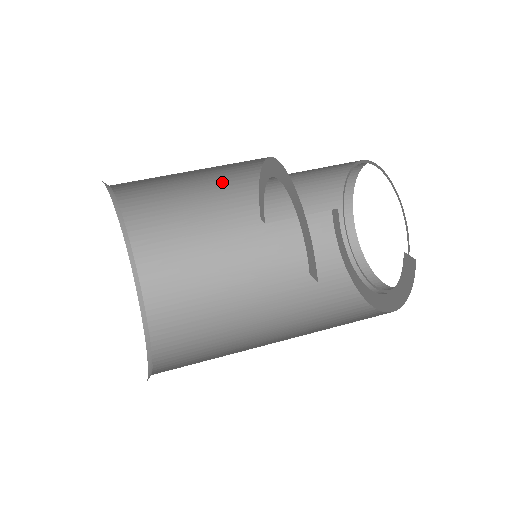
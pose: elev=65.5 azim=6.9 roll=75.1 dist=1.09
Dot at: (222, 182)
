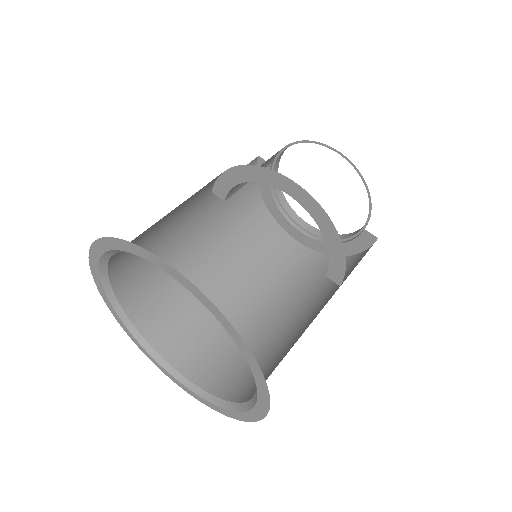
Dot at: occluded
